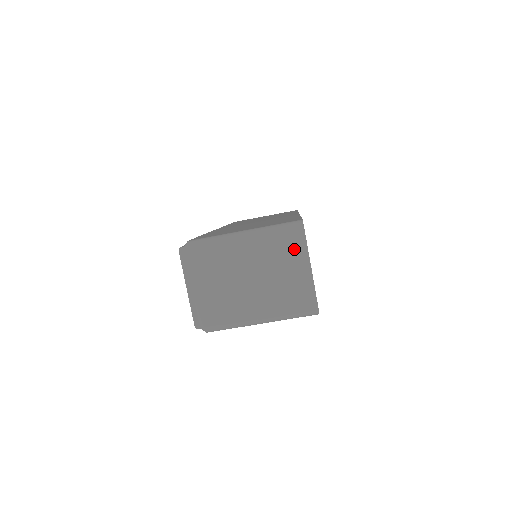
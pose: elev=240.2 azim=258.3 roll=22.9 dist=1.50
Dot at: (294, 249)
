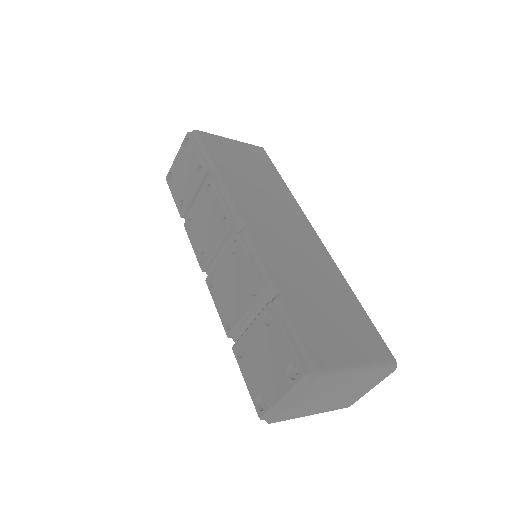
Dot at: (376, 381)
